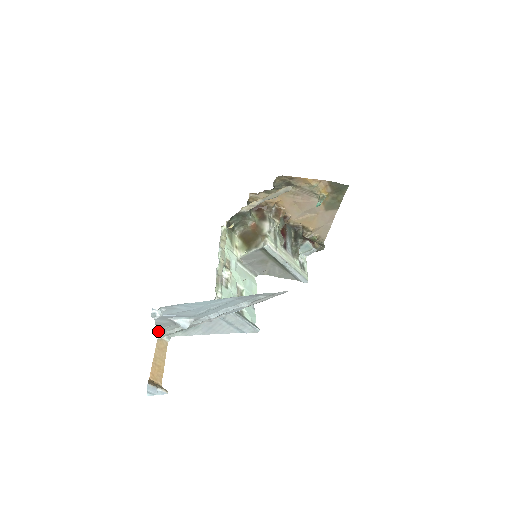
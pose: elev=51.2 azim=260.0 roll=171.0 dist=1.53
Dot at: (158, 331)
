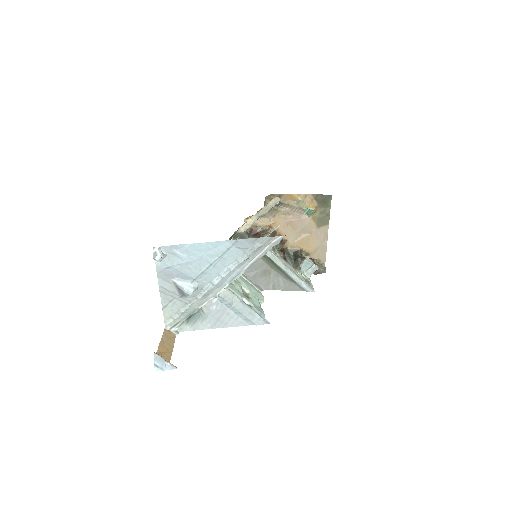
Dot at: (164, 313)
